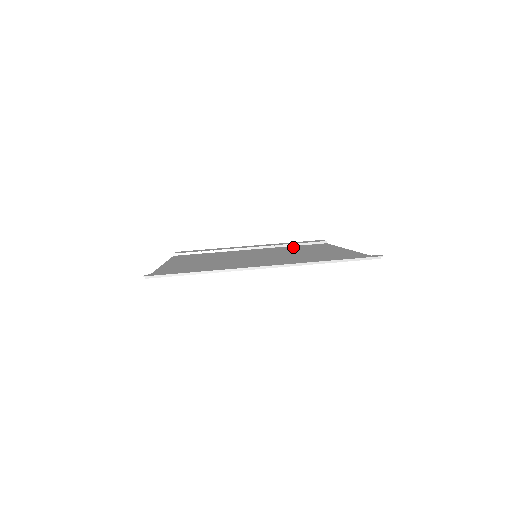
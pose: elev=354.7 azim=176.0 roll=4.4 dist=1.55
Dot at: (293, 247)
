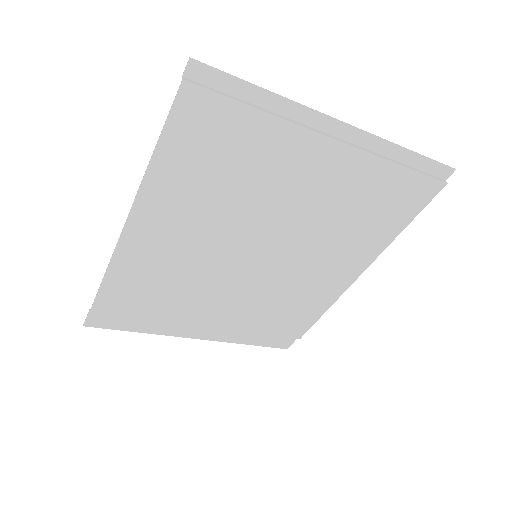
Dot at: (269, 319)
